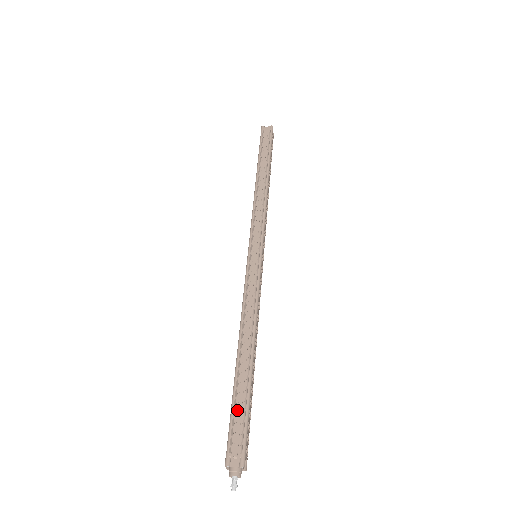
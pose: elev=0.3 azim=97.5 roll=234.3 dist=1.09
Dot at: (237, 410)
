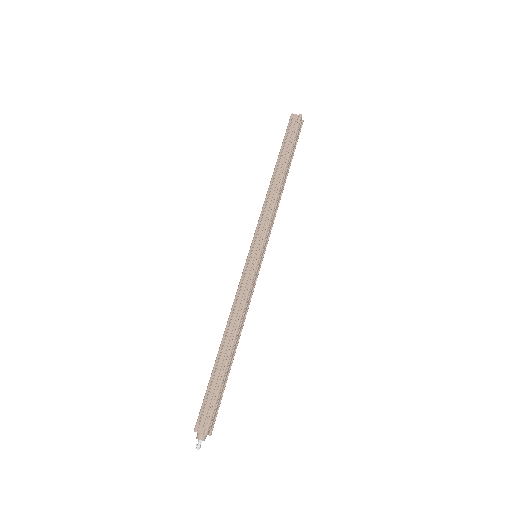
Dot at: (211, 391)
